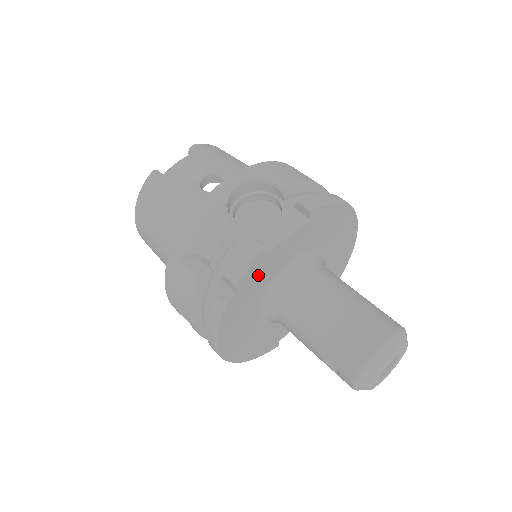
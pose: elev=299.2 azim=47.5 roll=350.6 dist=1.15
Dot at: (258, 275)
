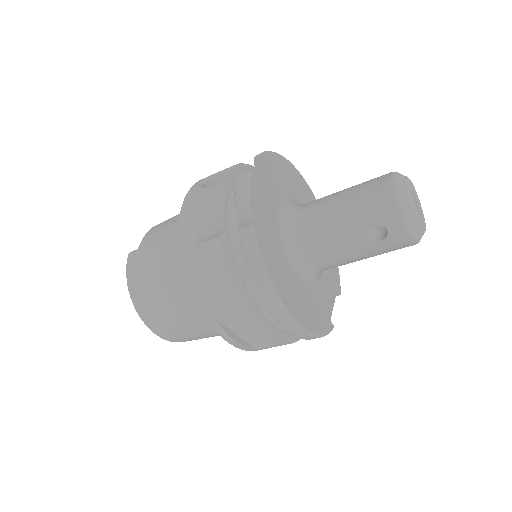
Dot at: (263, 204)
